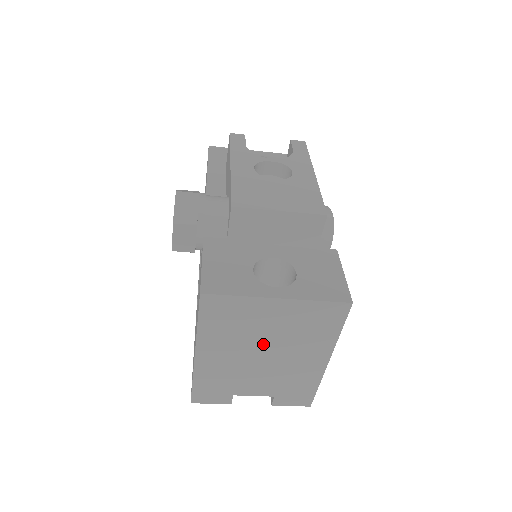
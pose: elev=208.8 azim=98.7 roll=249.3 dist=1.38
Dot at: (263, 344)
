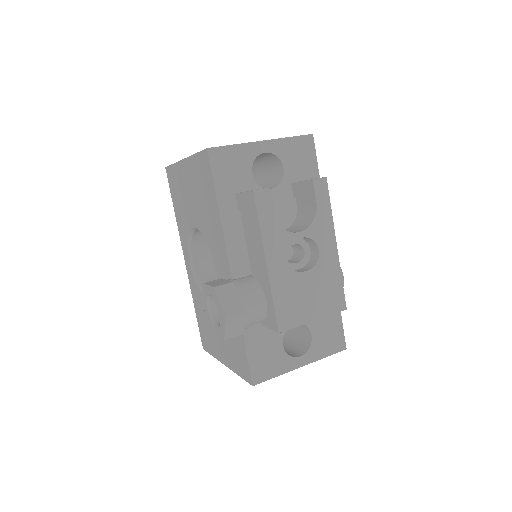
Dot at: occluded
